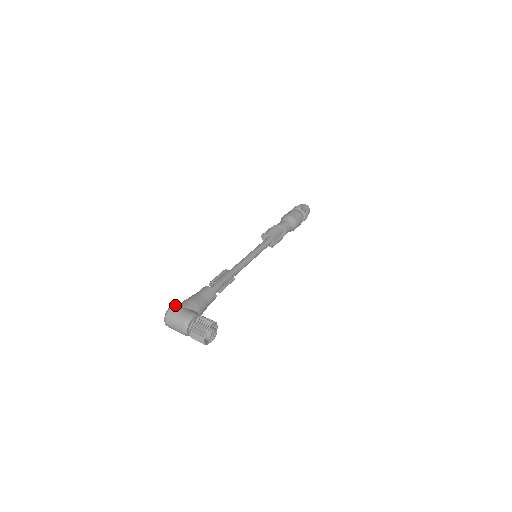
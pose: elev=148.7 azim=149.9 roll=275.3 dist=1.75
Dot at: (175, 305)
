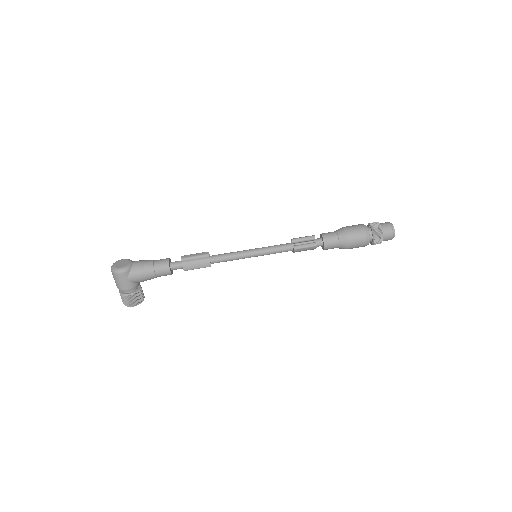
Dot at: (123, 274)
